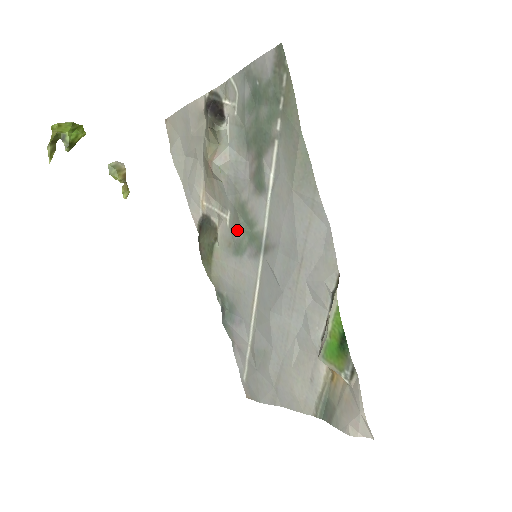
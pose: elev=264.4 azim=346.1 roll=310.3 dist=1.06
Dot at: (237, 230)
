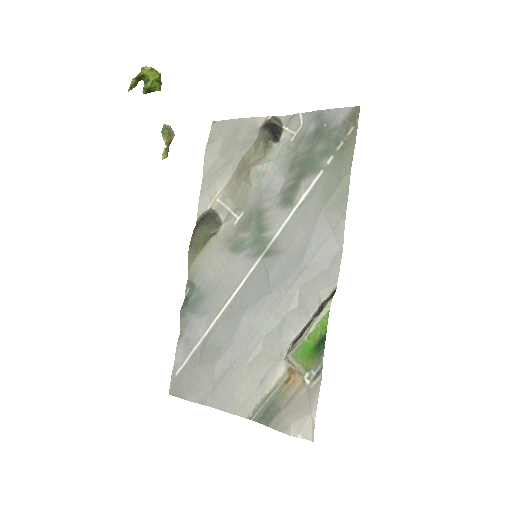
Dot at: (244, 230)
